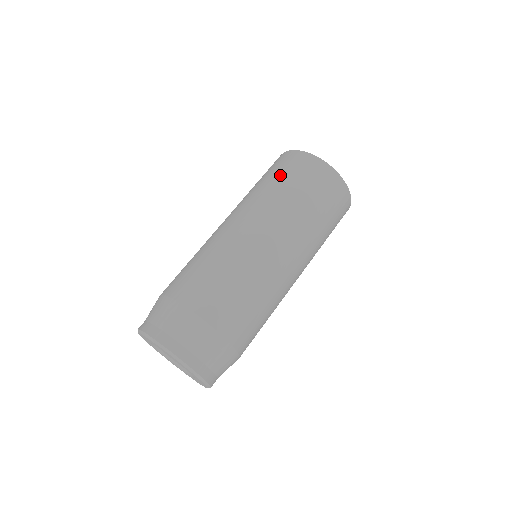
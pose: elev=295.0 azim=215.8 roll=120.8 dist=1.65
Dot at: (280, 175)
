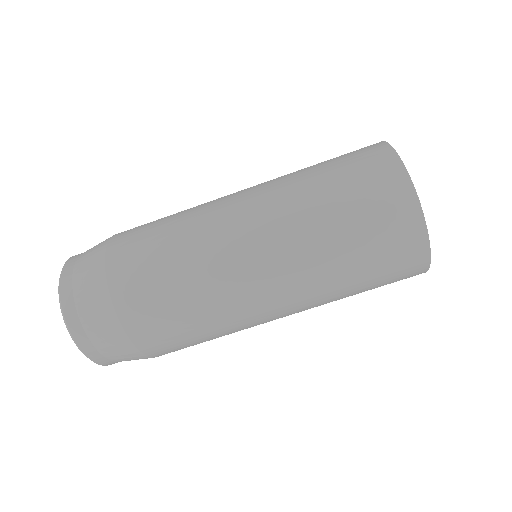
Dot at: (373, 278)
